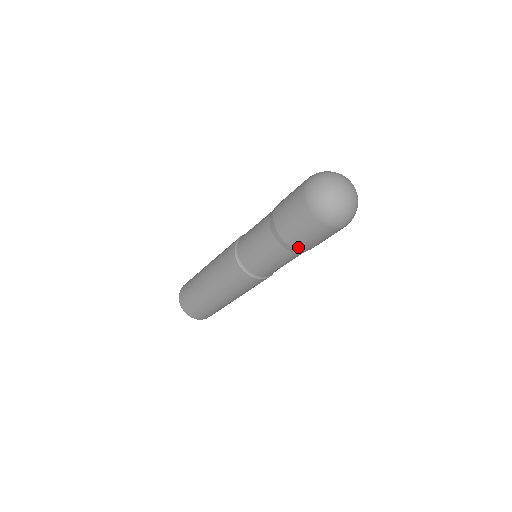
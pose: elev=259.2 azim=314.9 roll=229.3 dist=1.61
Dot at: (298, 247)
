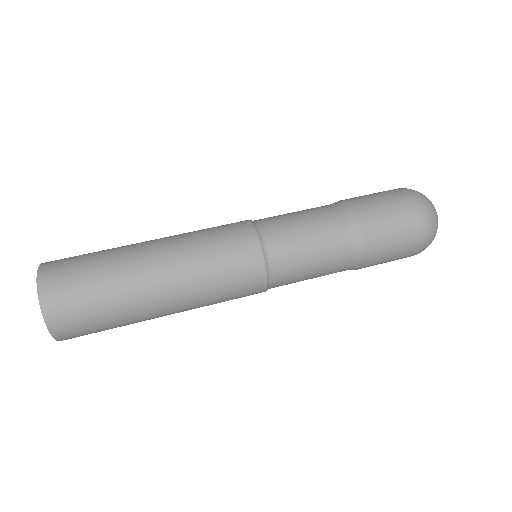
Dot at: occluded
